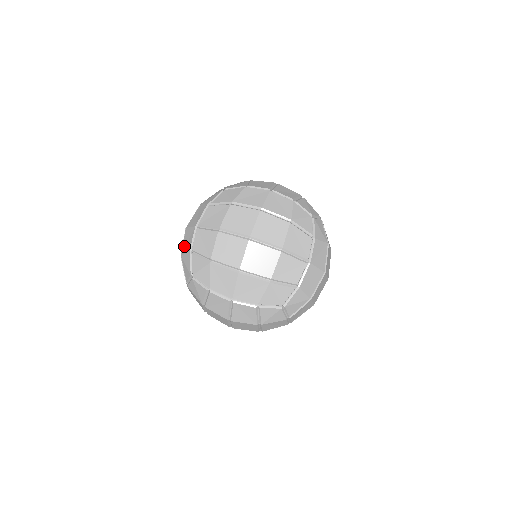
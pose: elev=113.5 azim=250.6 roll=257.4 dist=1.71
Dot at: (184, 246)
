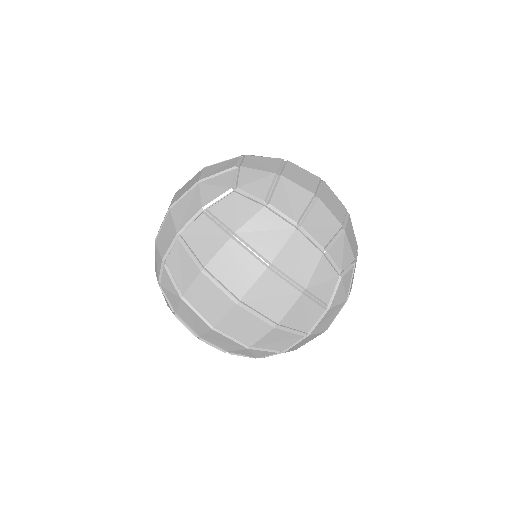
Dot at: (160, 236)
